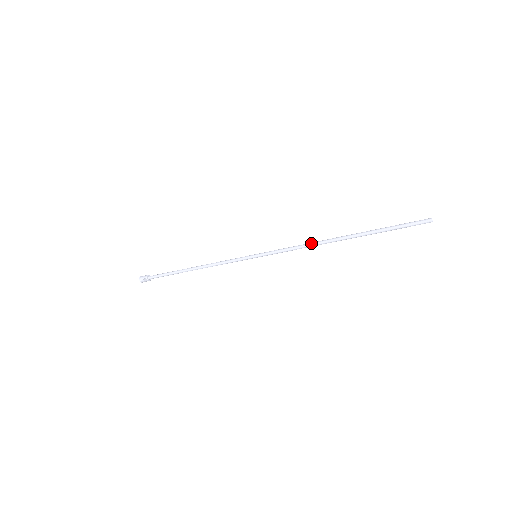
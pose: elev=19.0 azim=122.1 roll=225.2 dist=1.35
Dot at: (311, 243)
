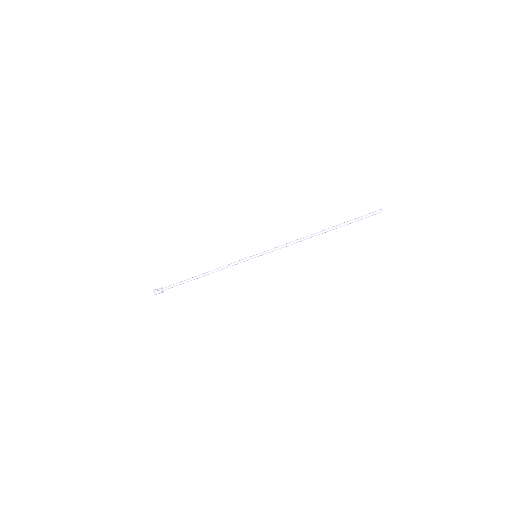
Dot at: (299, 239)
